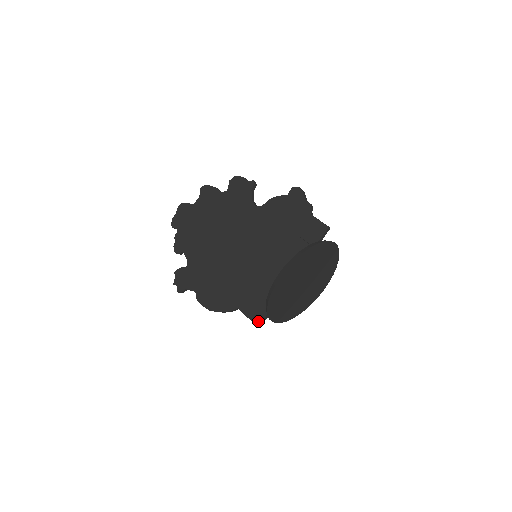
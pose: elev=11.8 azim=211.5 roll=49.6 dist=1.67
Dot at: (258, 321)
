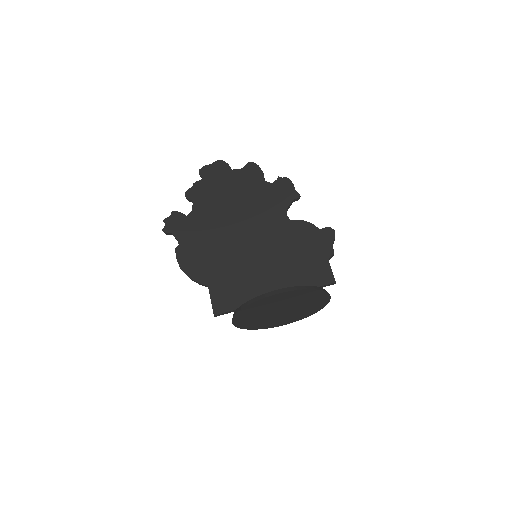
Dot at: (218, 310)
